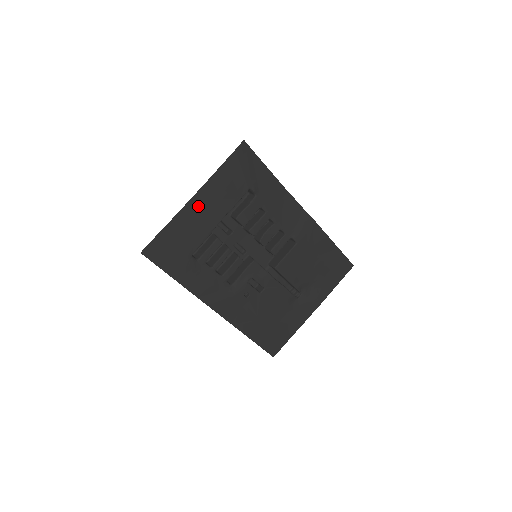
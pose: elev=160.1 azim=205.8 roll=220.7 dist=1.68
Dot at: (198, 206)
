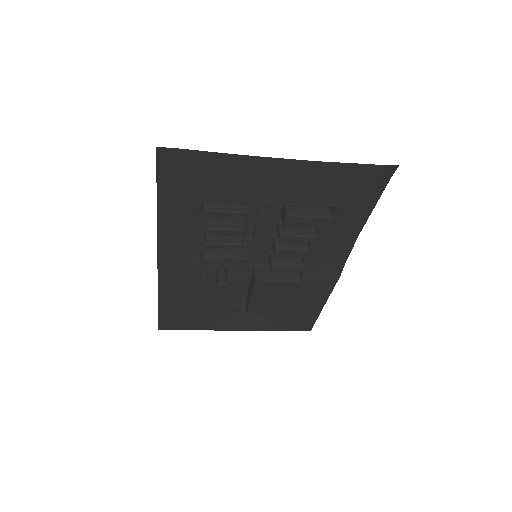
Dot at: (275, 171)
